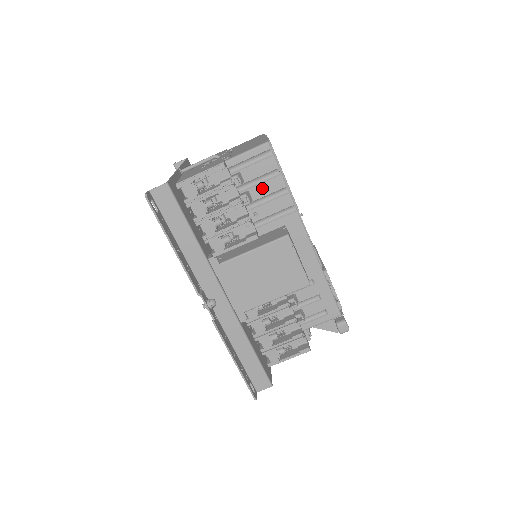
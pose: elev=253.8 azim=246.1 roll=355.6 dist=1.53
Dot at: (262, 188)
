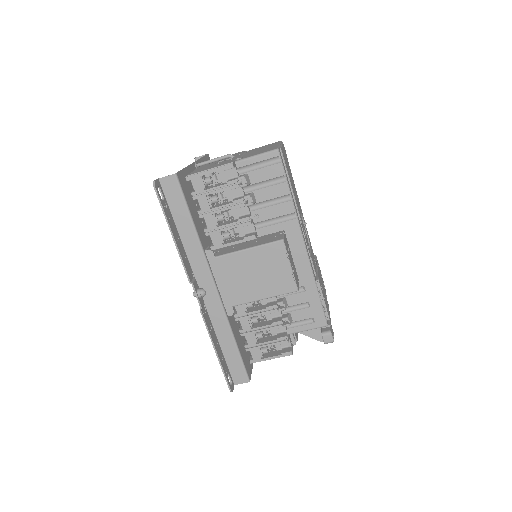
Dot at: (267, 192)
